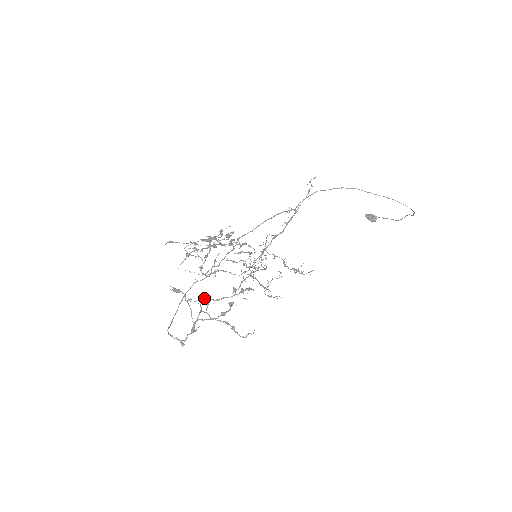
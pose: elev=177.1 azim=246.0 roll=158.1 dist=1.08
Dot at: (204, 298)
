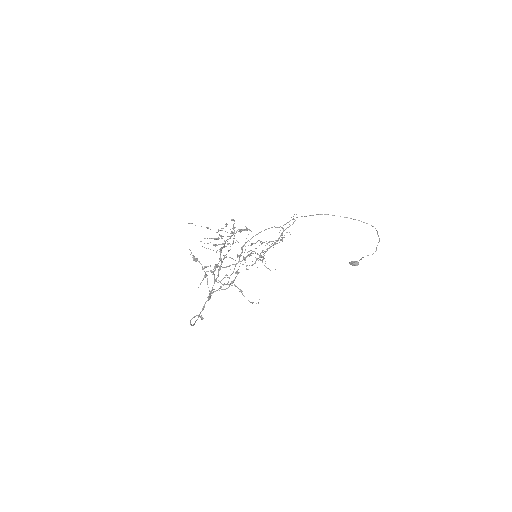
Dot at: (216, 265)
